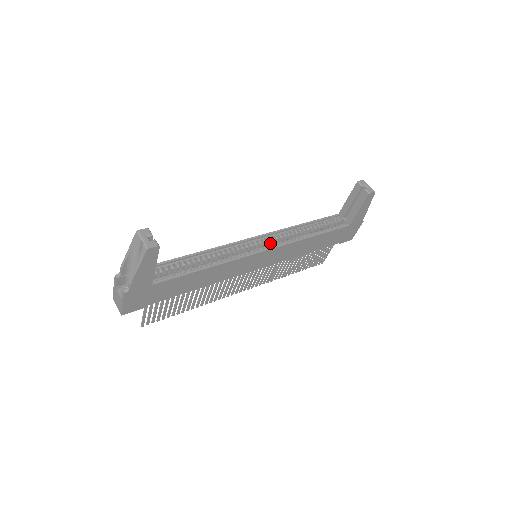
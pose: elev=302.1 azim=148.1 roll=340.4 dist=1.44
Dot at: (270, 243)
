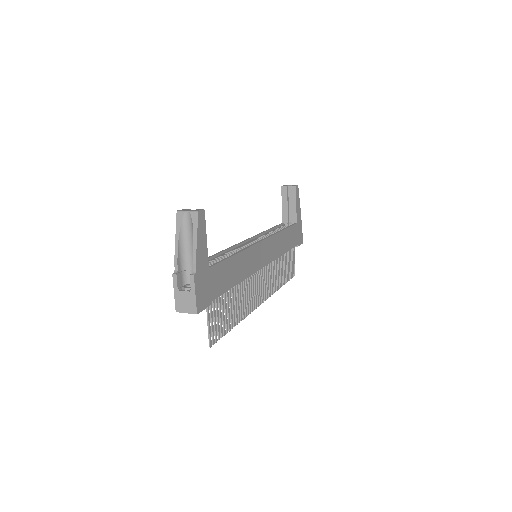
Dot at: occluded
